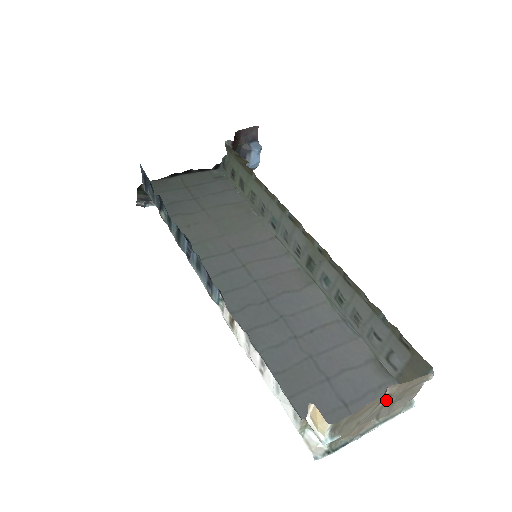
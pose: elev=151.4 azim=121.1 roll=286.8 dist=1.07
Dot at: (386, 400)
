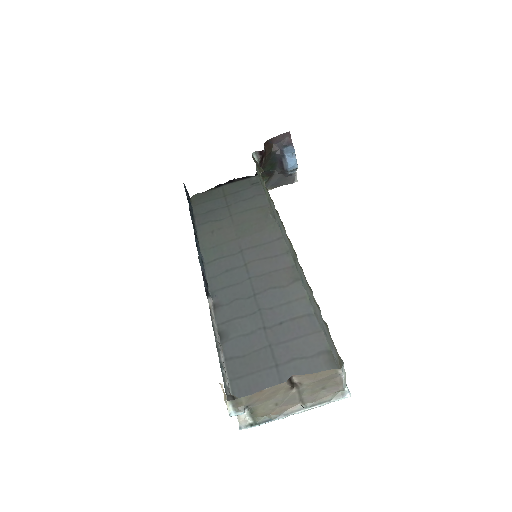
Dot at: (297, 387)
